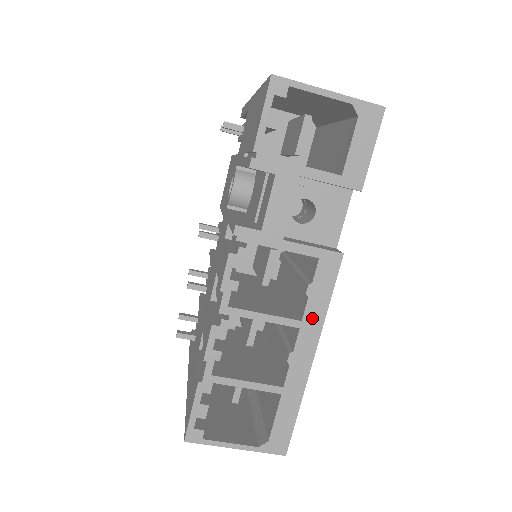
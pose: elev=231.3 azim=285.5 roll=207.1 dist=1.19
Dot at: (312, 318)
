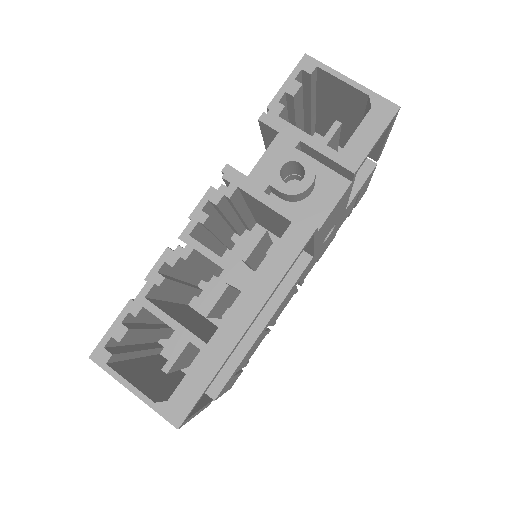
Dot at: (264, 280)
